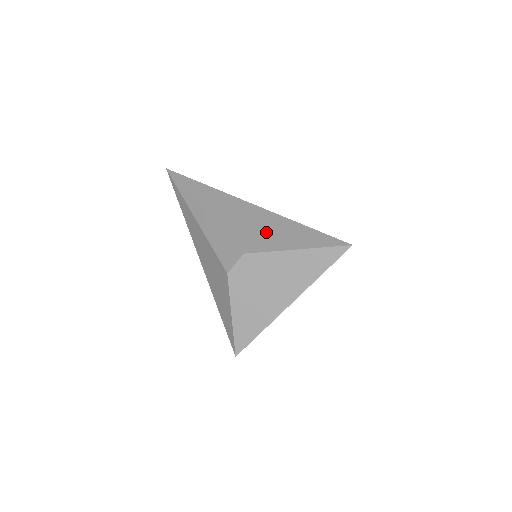
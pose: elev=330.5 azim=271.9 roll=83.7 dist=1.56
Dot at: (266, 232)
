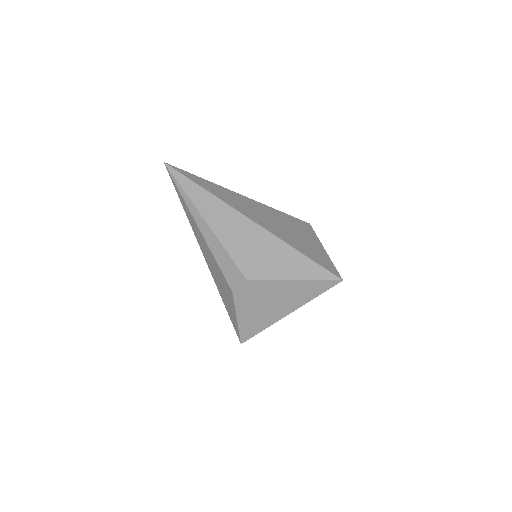
Dot at: (266, 257)
